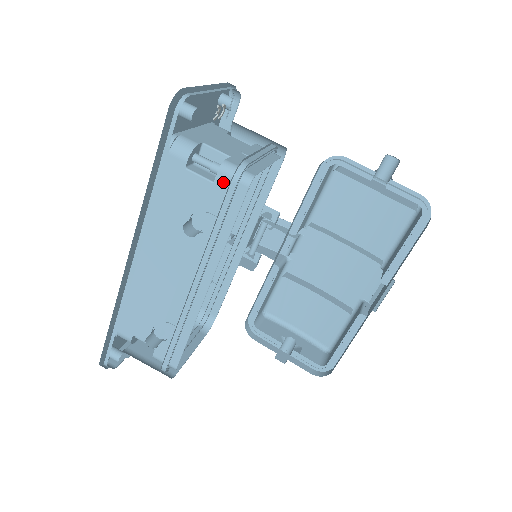
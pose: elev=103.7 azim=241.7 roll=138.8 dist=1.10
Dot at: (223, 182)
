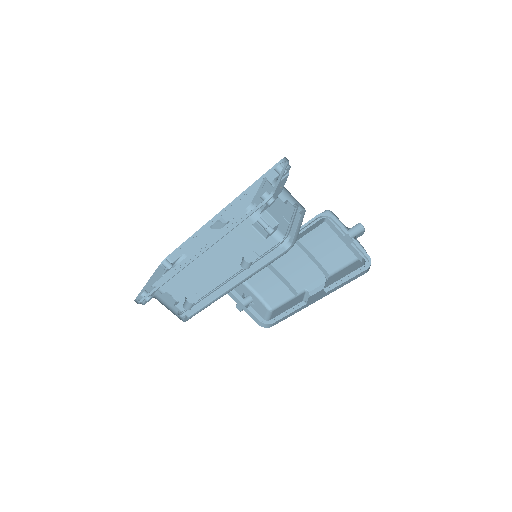
Dot at: (272, 241)
